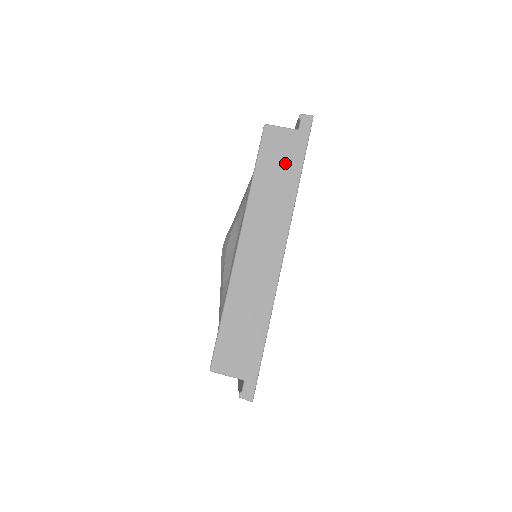
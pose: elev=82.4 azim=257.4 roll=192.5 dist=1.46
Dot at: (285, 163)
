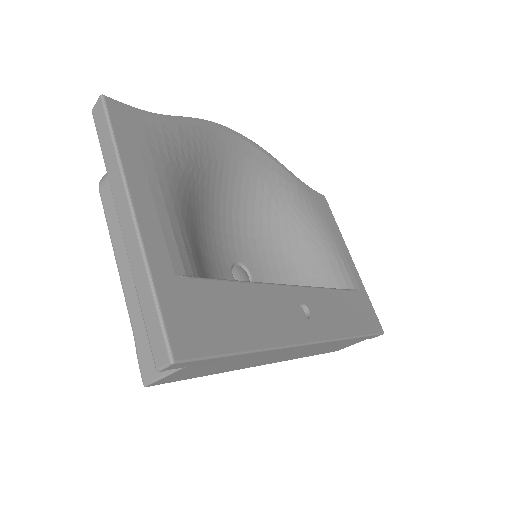
Dot at: (221, 364)
